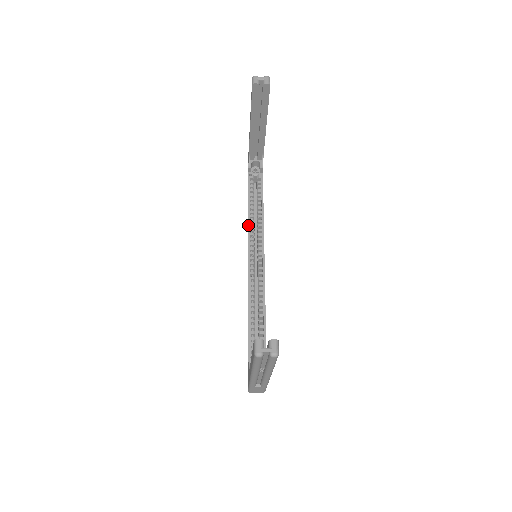
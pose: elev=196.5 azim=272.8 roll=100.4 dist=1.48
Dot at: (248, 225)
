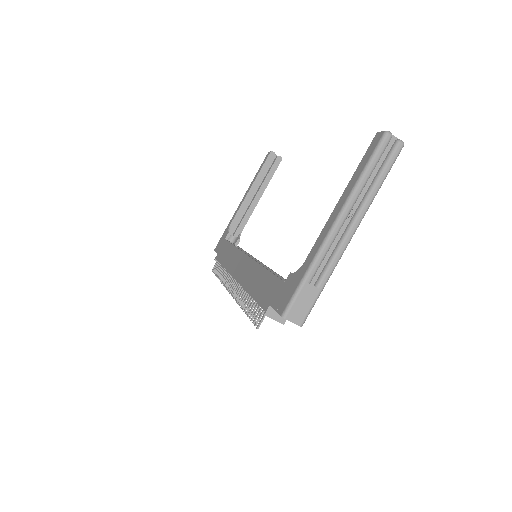
Dot at: (238, 248)
